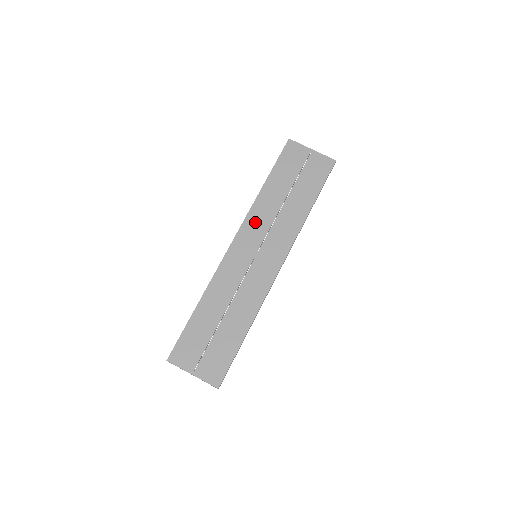
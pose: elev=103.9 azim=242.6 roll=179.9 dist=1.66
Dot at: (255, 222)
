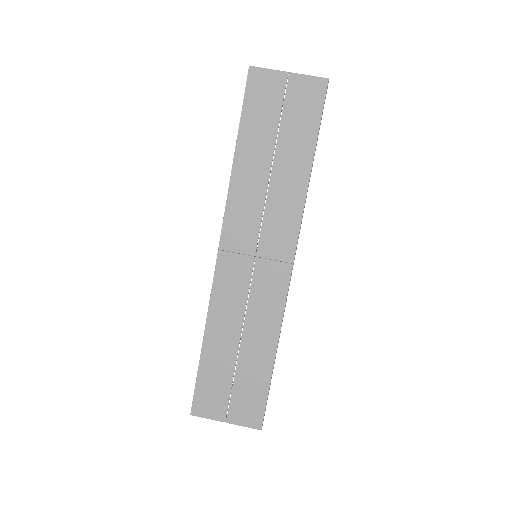
Dot at: (240, 211)
